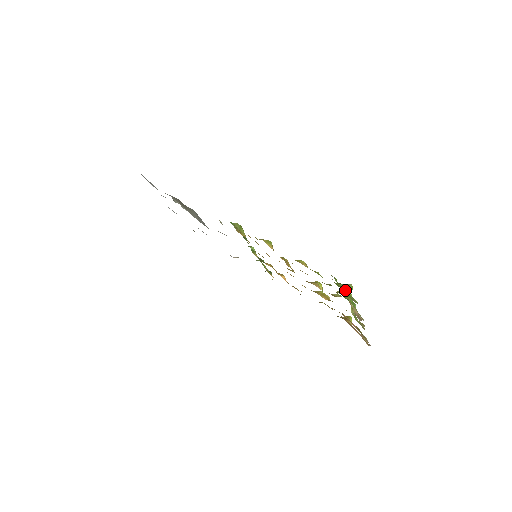
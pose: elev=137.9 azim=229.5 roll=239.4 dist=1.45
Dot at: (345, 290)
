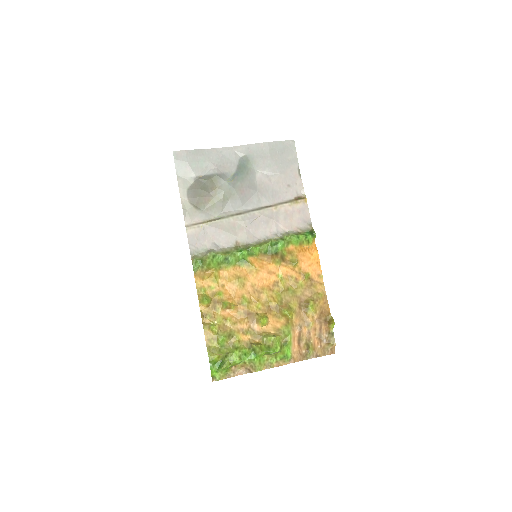
Dot at: (212, 371)
